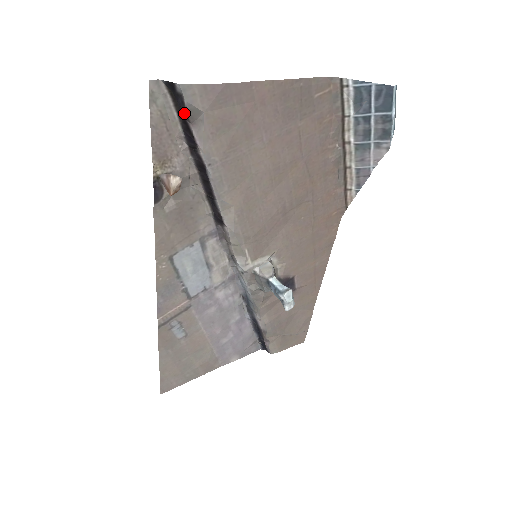
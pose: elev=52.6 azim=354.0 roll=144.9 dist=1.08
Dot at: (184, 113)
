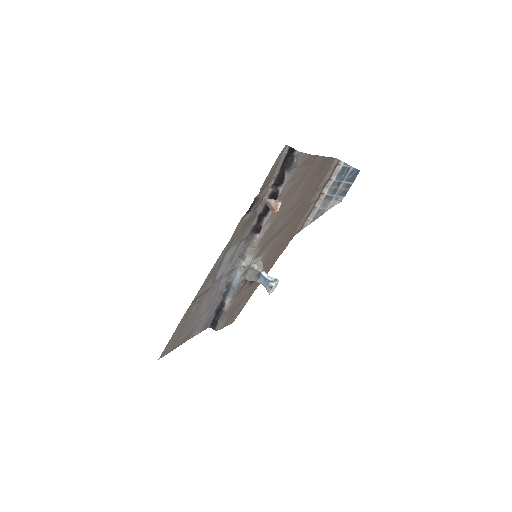
Dot at: (288, 166)
